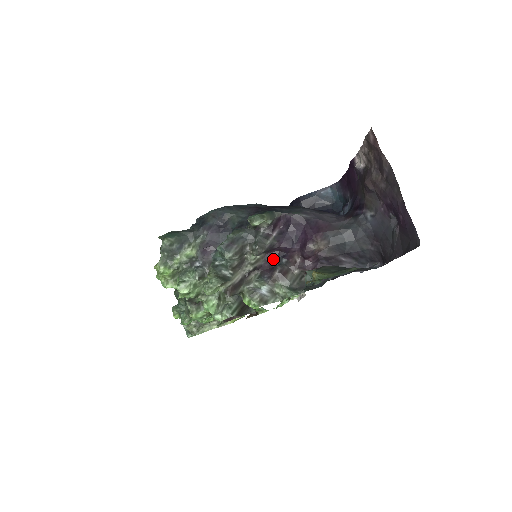
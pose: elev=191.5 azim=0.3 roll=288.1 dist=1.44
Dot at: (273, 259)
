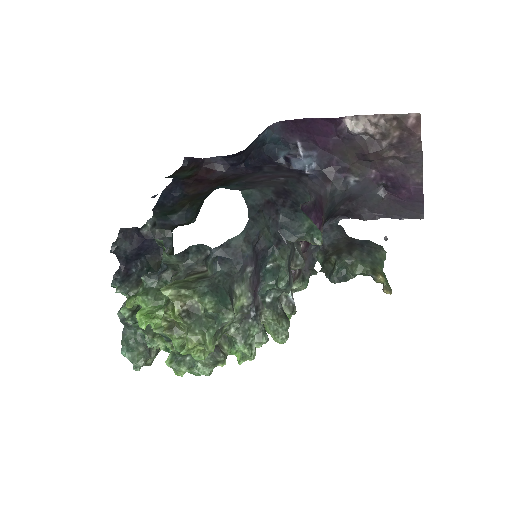
Dot at: occluded
